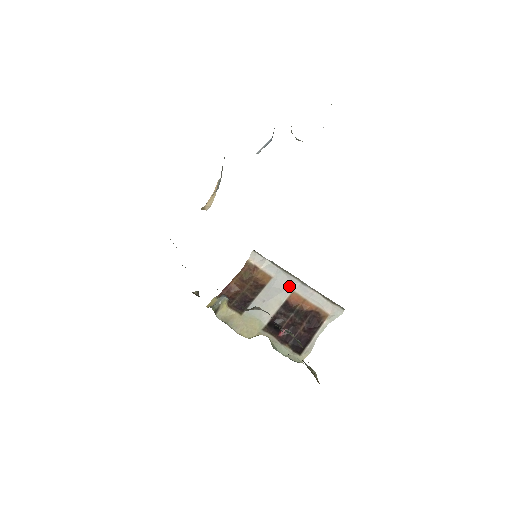
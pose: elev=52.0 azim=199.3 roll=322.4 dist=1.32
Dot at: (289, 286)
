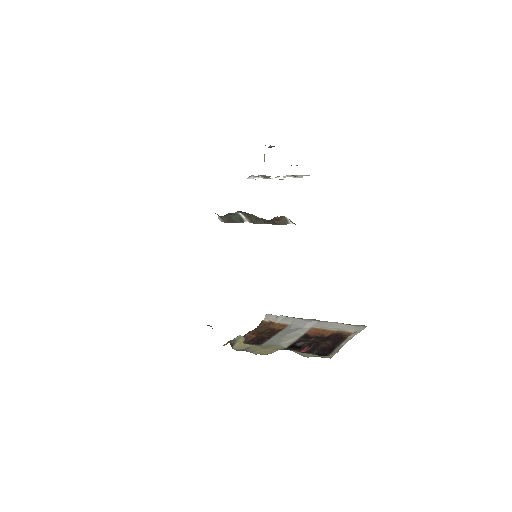
Dot at: (306, 325)
